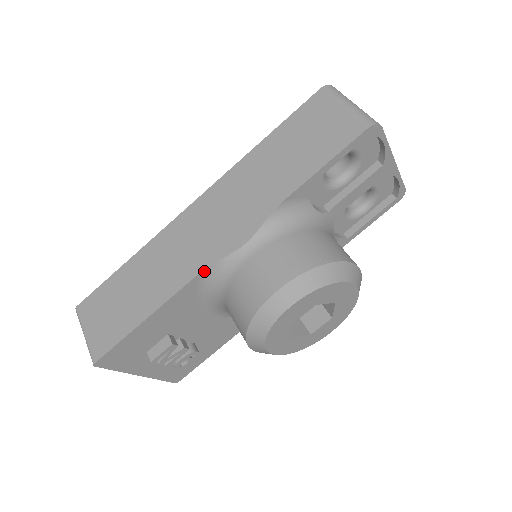
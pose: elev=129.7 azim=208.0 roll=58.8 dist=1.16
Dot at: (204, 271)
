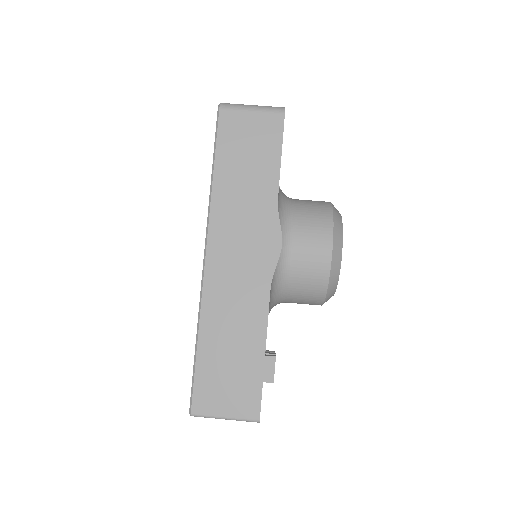
Dot at: (271, 286)
